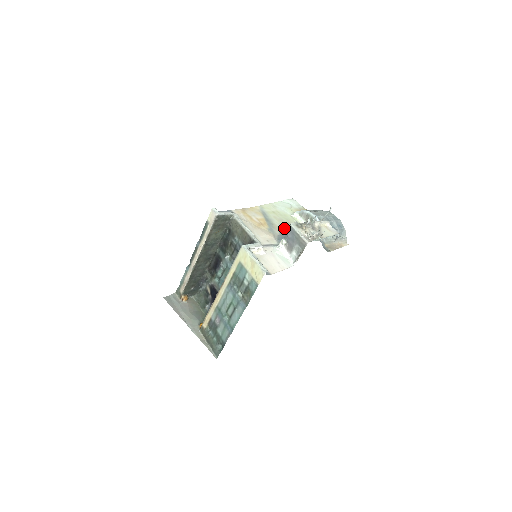
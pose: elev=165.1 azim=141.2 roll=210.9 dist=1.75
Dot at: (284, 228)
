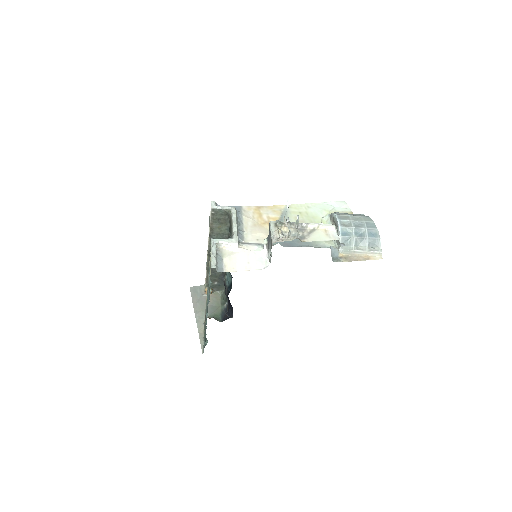
Dot at: occluded
